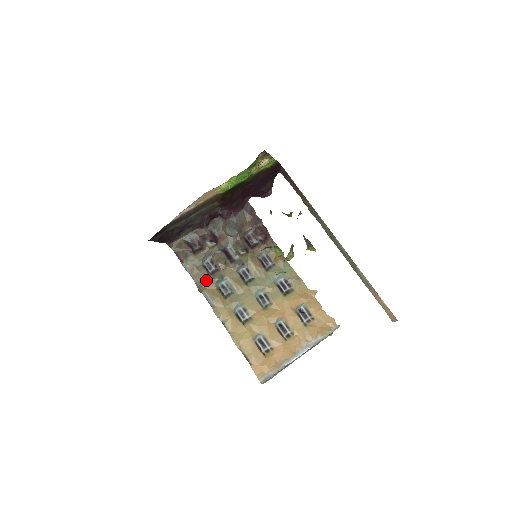
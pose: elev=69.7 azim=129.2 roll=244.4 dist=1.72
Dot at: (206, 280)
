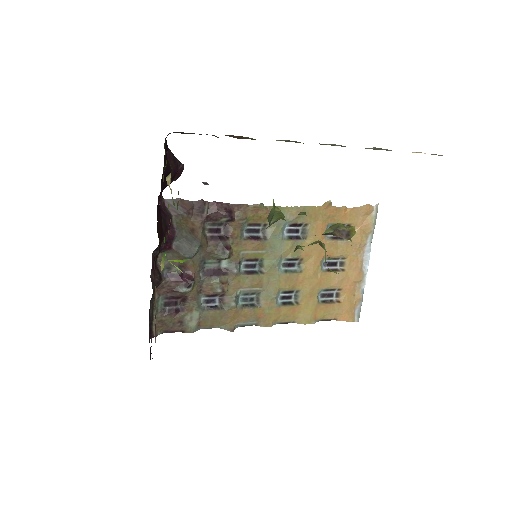
Dot at: (225, 316)
